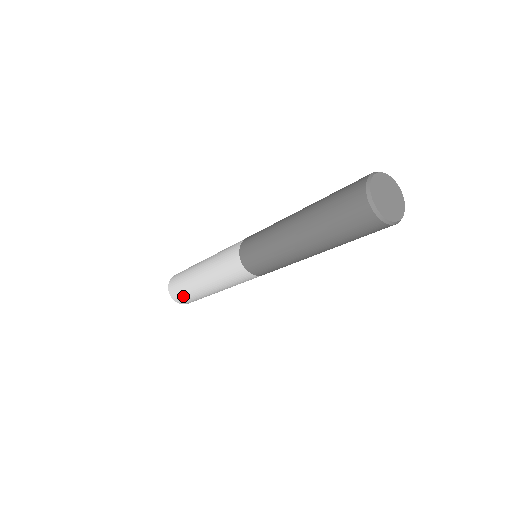
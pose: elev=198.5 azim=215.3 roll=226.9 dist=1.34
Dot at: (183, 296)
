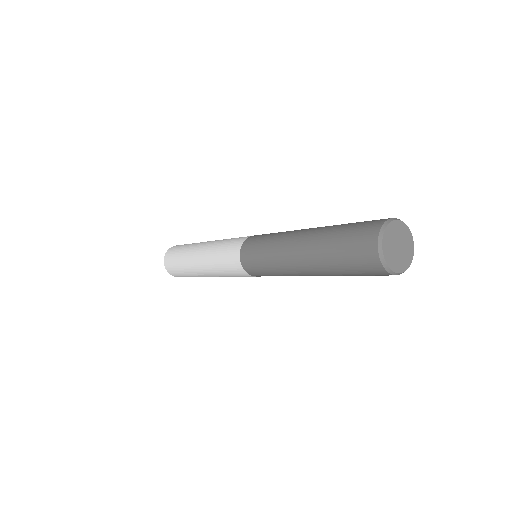
Dot at: (174, 266)
